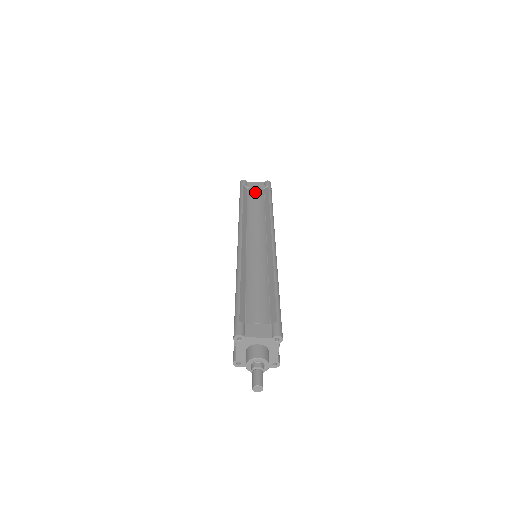
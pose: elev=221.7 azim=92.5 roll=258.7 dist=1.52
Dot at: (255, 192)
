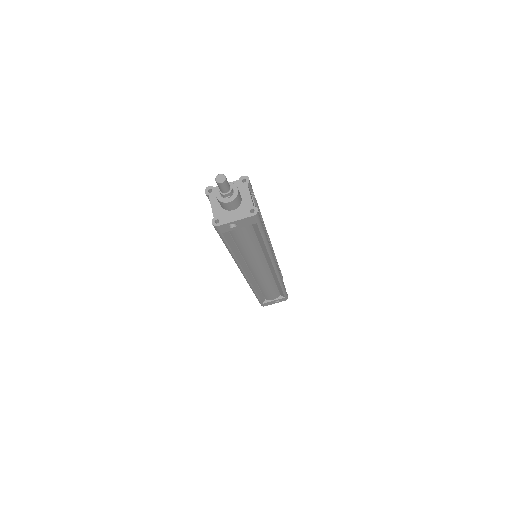
Dot at: occluded
